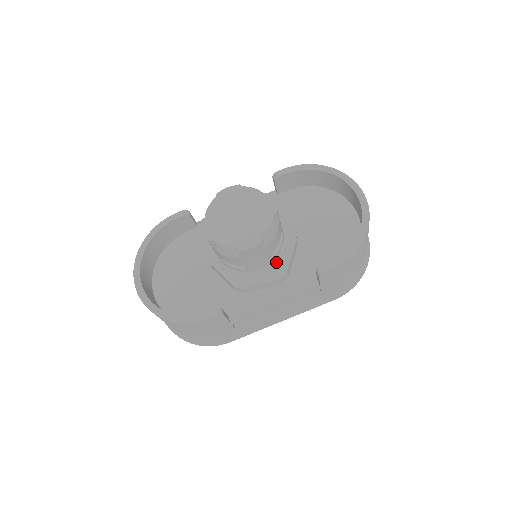
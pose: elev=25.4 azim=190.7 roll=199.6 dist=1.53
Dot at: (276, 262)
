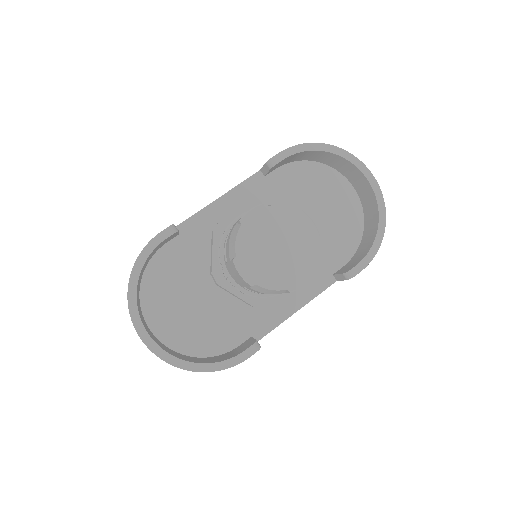
Dot at: occluded
